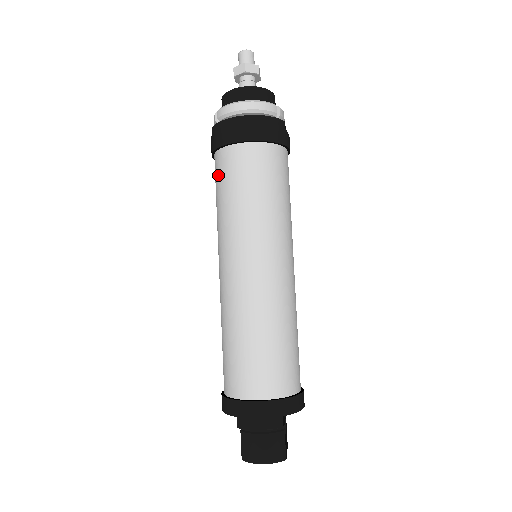
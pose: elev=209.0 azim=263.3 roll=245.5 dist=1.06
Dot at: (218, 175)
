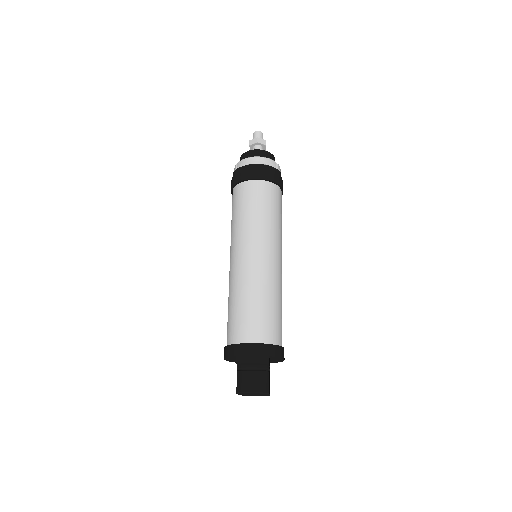
Dot at: (235, 200)
